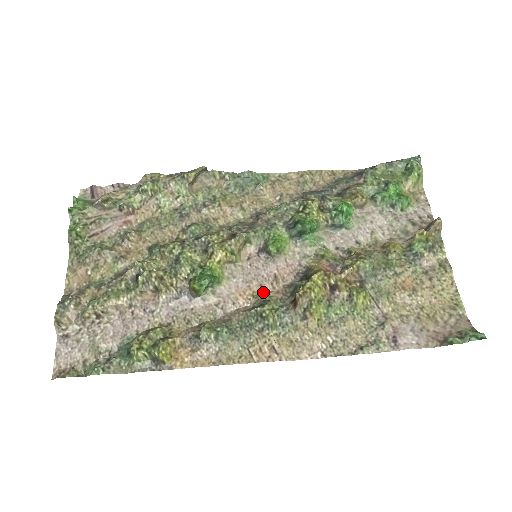
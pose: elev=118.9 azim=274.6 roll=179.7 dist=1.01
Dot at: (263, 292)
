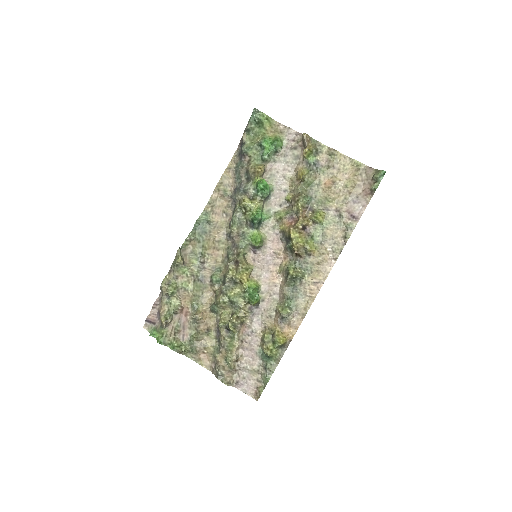
Dot at: (279, 266)
